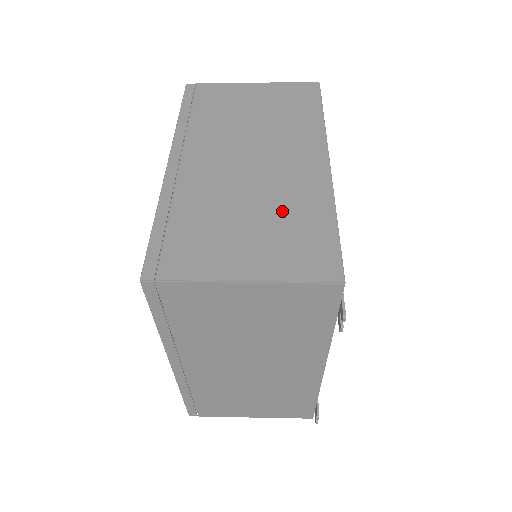
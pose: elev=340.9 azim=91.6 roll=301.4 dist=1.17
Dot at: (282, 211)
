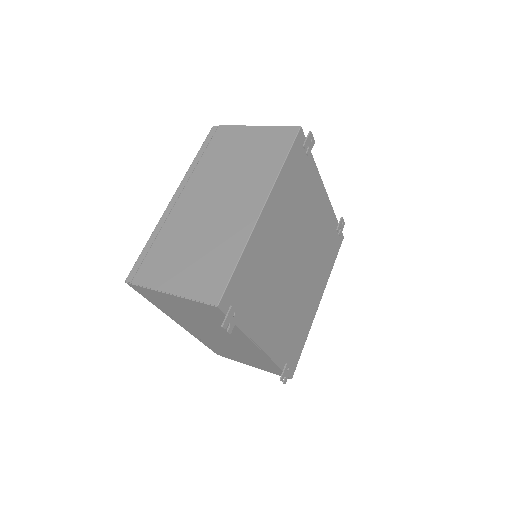
Dot at: (212, 247)
